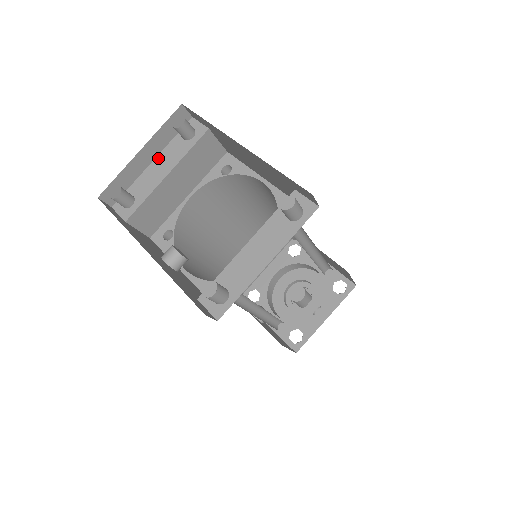
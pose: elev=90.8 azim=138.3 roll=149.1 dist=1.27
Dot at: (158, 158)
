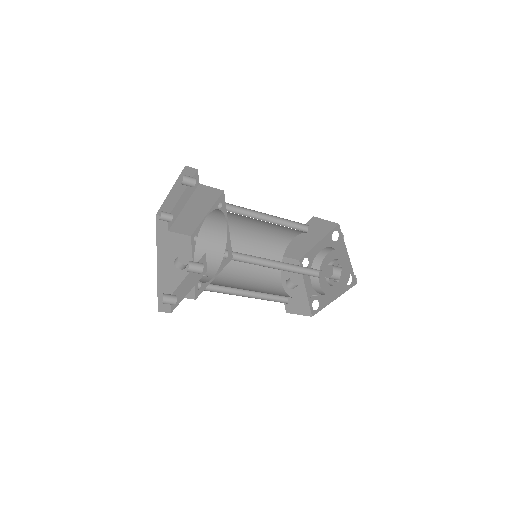
Dot at: (183, 194)
